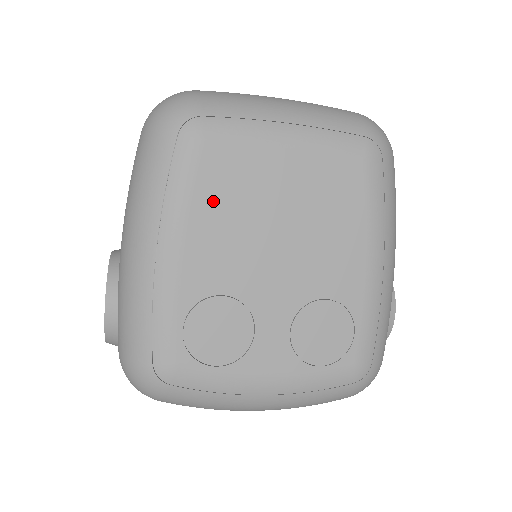
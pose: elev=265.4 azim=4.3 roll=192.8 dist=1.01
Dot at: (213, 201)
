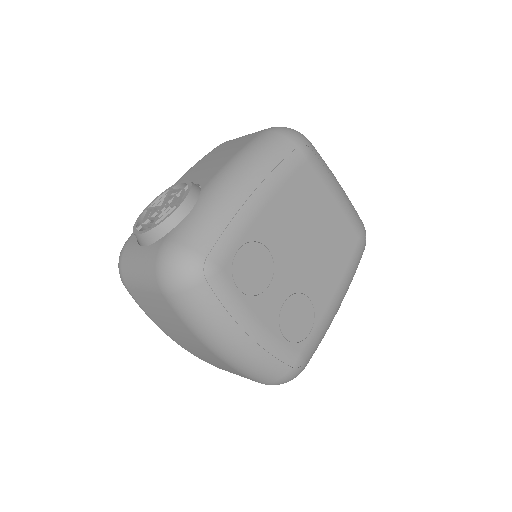
Dot at: (294, 193)
